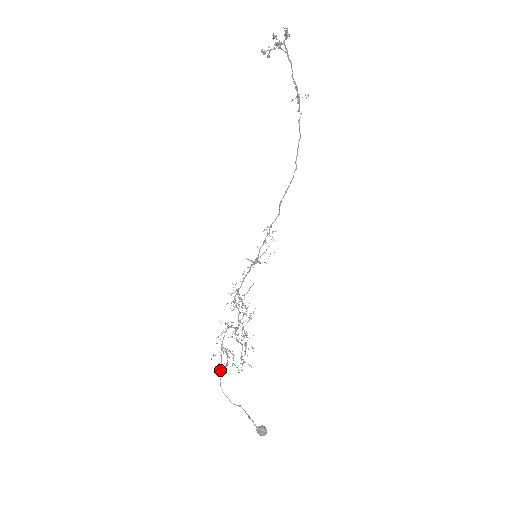
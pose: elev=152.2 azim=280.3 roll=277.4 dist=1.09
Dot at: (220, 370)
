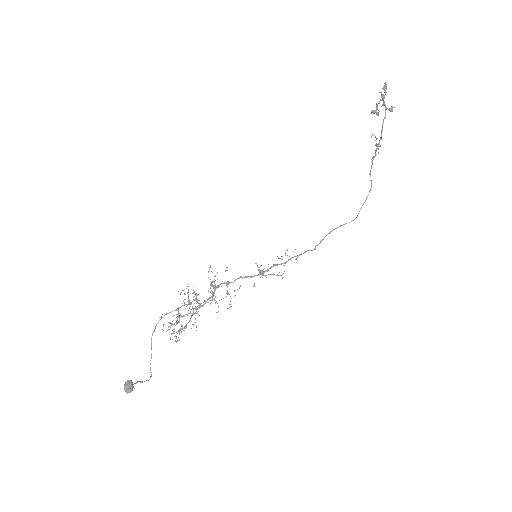
Dot at: occluded
